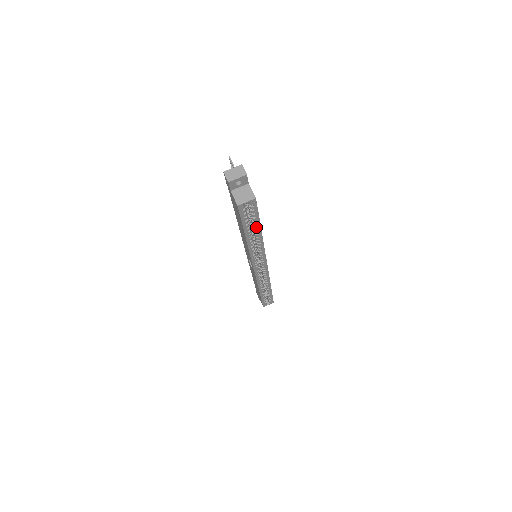
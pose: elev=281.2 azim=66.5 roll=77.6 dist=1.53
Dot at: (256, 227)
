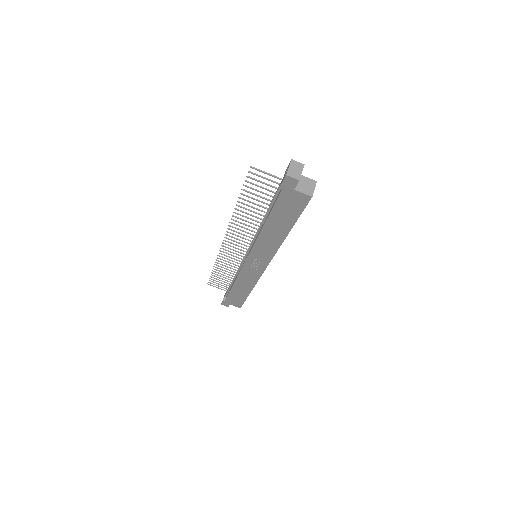
Dot at: occluded
